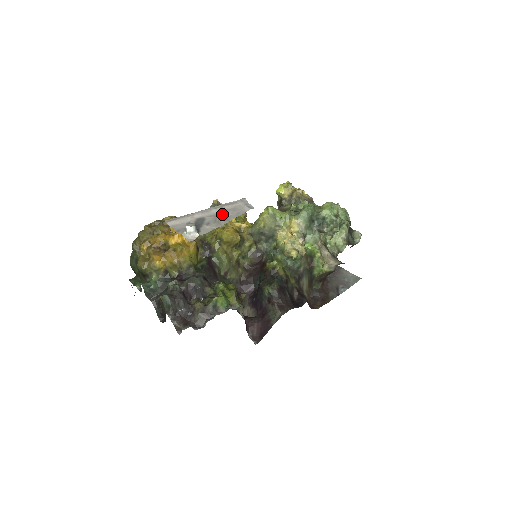
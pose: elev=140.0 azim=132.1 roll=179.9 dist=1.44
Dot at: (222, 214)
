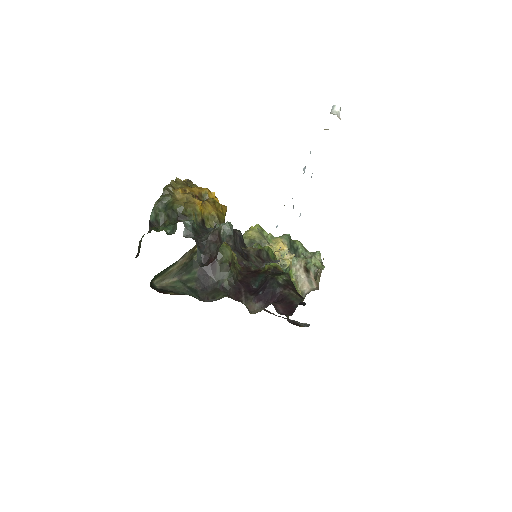
Dot at: occluded
